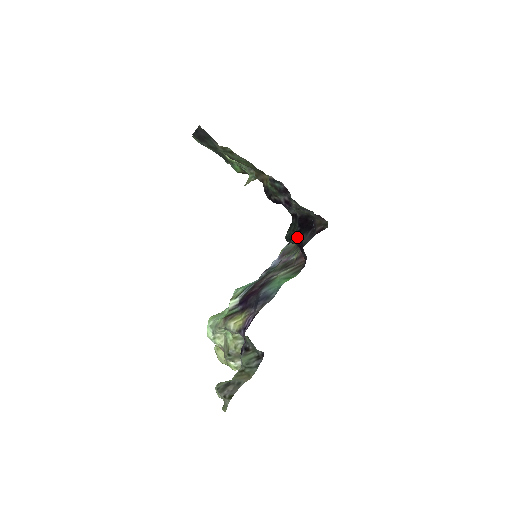
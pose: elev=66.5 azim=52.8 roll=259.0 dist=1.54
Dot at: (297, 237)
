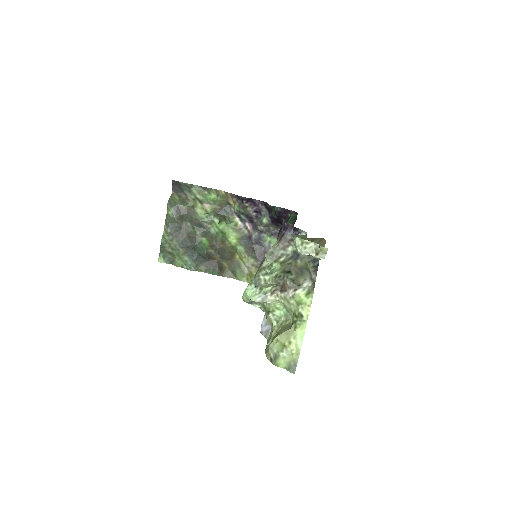
Dot at: (278, 215)
